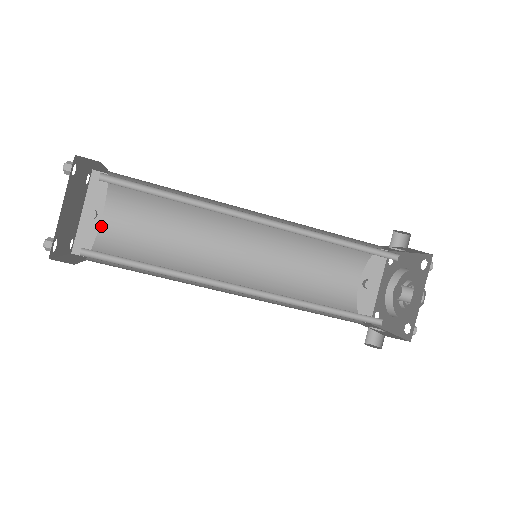
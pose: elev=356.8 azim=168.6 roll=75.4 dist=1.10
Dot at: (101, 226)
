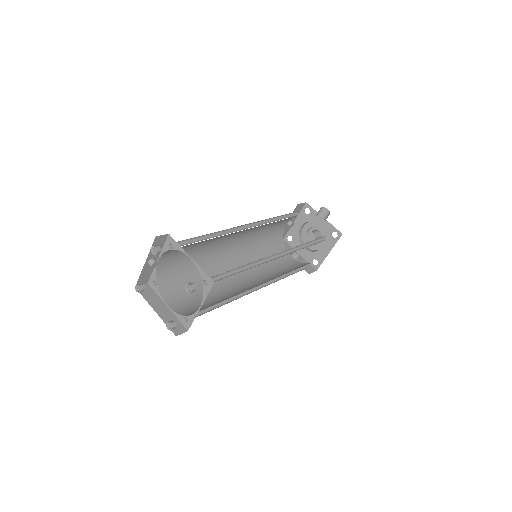
Dot at: (158, 266)
